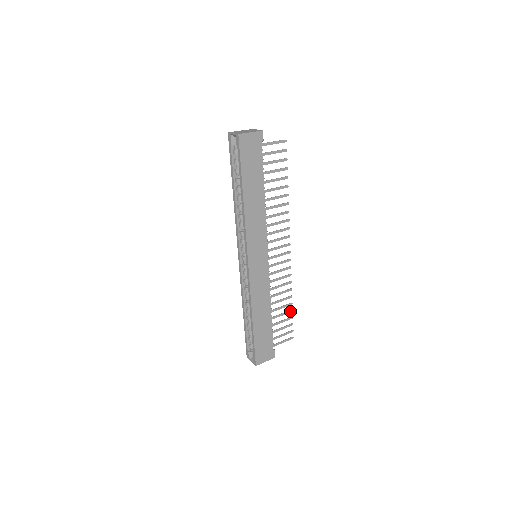
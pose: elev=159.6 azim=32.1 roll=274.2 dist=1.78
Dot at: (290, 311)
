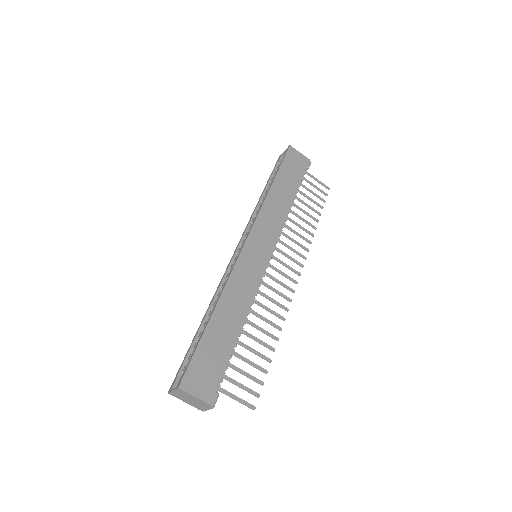
Dot at: (267, 359)
